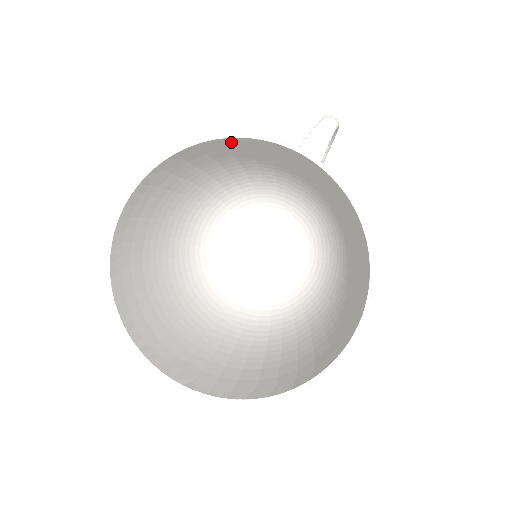
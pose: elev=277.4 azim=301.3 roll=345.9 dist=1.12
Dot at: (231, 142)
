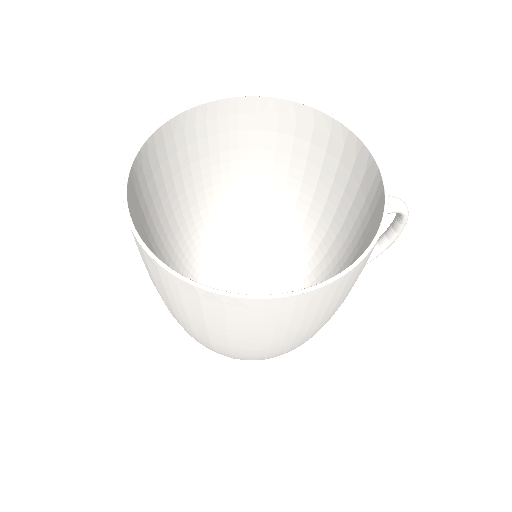
Dot at: (337, 137)
